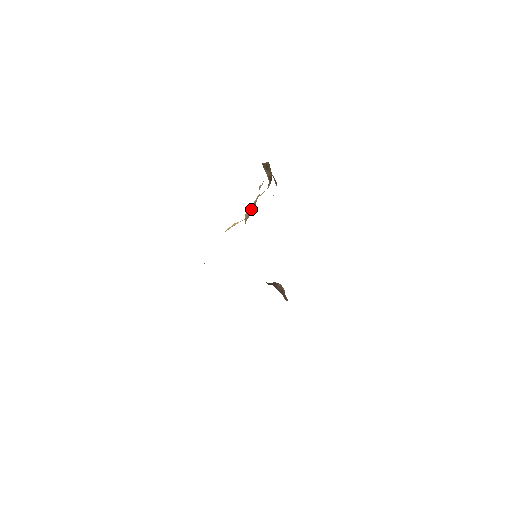
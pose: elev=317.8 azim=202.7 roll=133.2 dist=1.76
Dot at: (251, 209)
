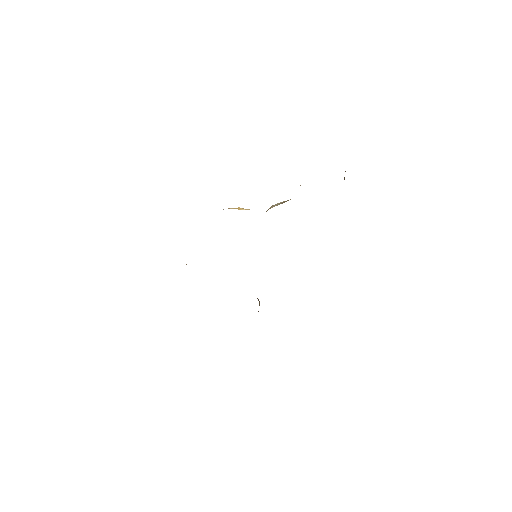
Dot at: occluded
